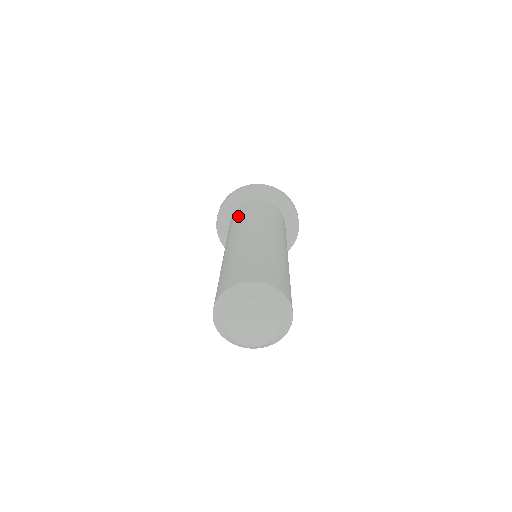
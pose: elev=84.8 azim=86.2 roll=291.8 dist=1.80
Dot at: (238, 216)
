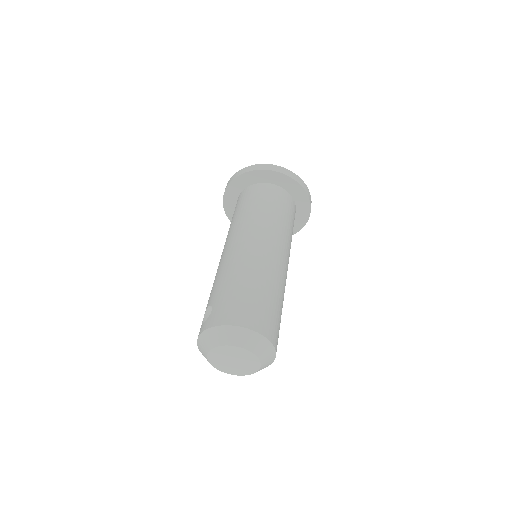
Dot at: (256, 201)
